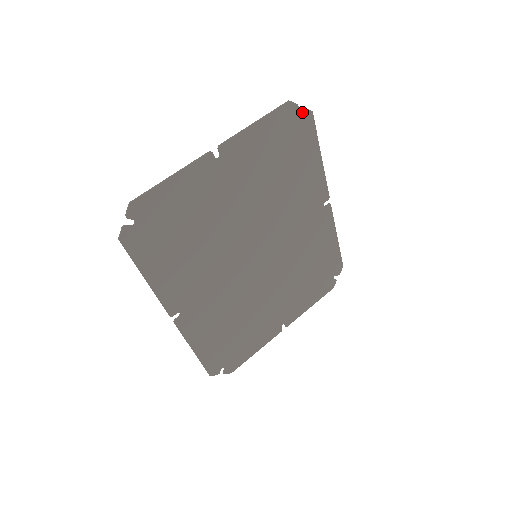
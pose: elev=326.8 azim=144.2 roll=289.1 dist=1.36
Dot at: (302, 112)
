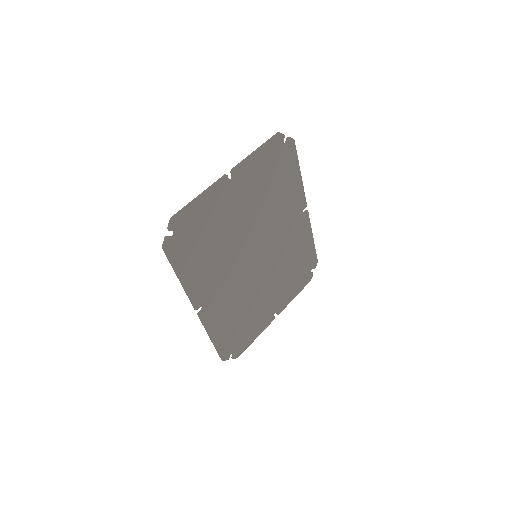
Dot at: (287, 140)
